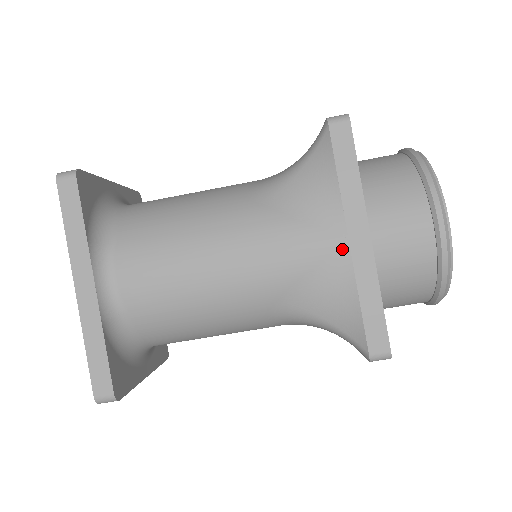
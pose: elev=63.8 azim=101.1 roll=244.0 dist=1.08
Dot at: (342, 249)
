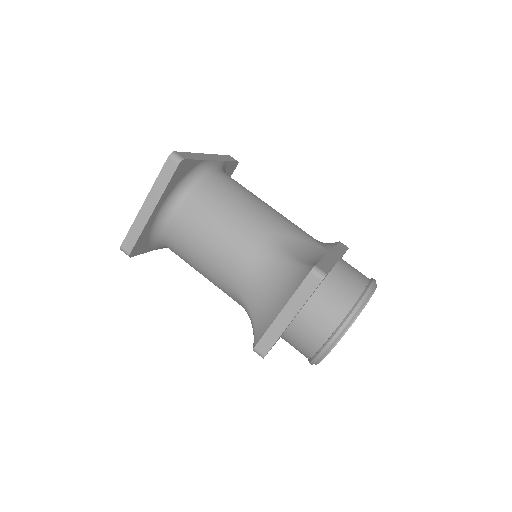
Dot at: (324, 250)
